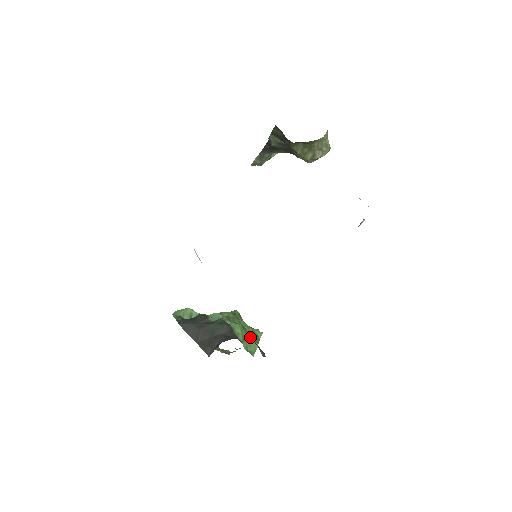
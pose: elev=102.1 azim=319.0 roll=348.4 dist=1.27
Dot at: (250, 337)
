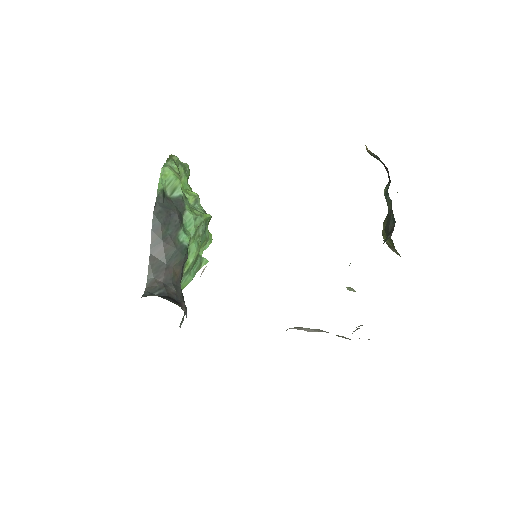
Dot at: (195, 265)
